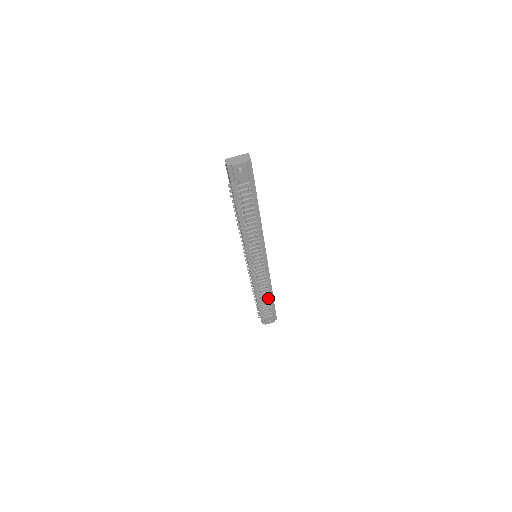
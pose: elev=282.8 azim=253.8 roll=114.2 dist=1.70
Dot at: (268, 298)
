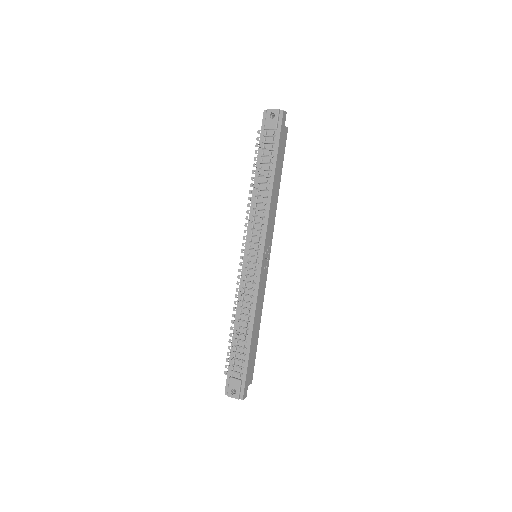
Dot at: (245, 337)
